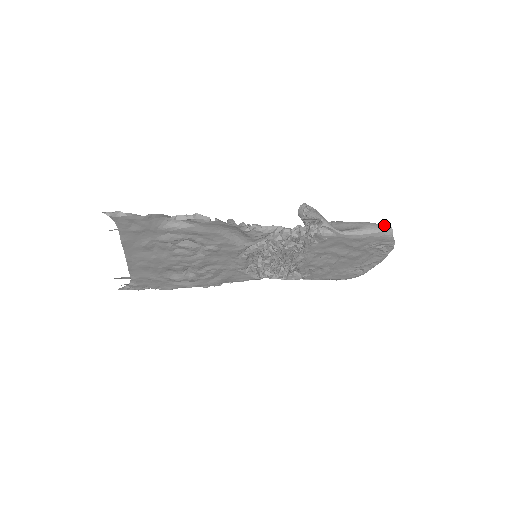
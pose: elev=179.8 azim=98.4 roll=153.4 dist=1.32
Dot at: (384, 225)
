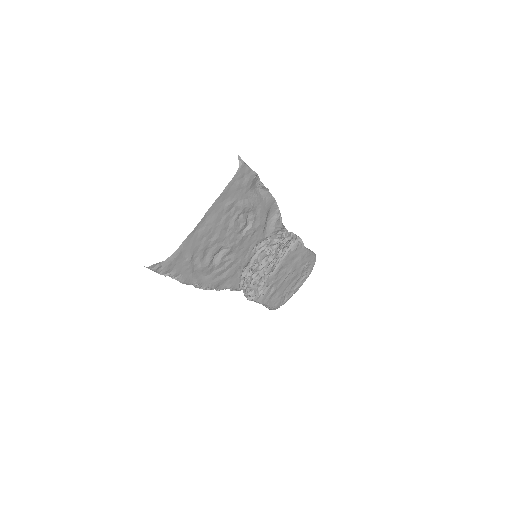
Dot at: occluded
